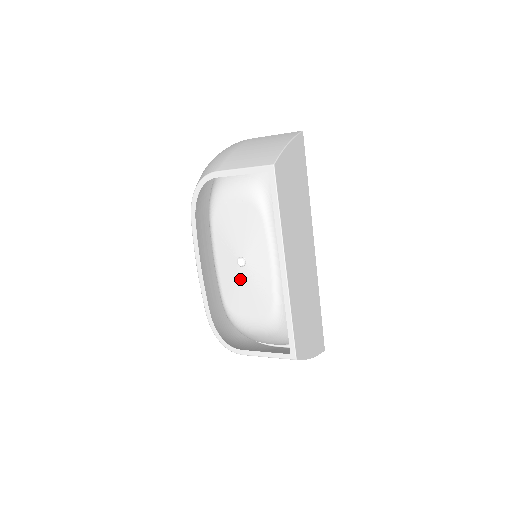
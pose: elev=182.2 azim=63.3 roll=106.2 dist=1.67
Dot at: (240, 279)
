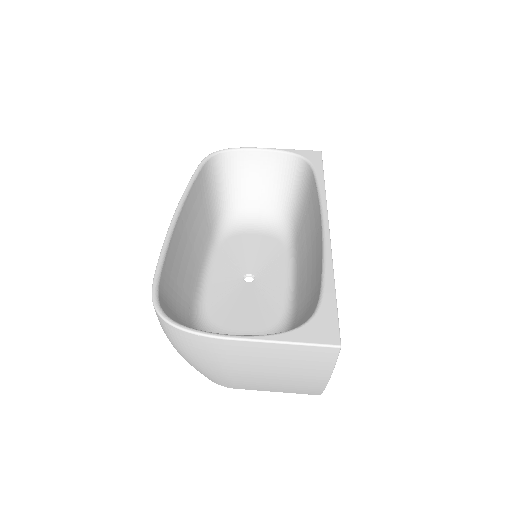
Dot at: (245, 264)
